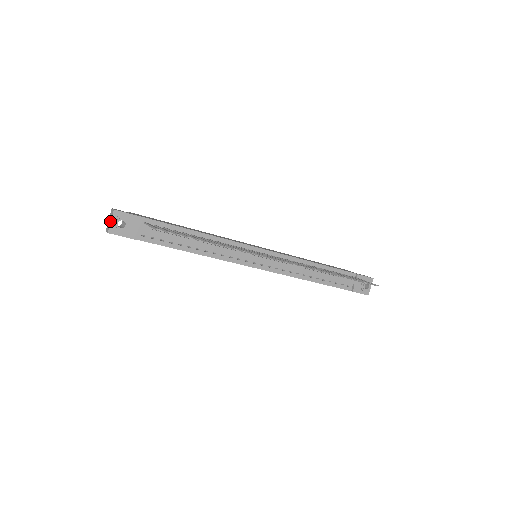
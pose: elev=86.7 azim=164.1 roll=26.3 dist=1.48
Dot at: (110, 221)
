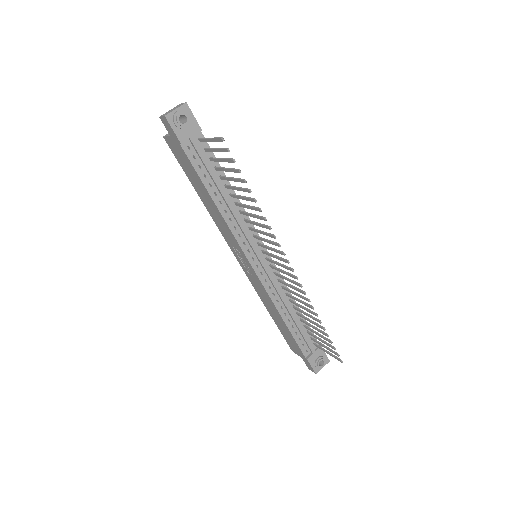
Dot at: (175, 109)
